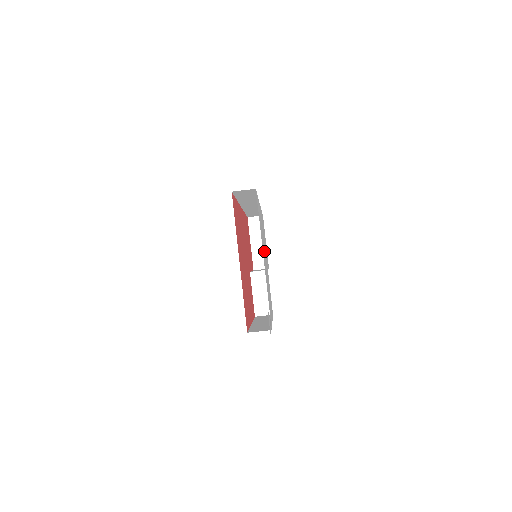
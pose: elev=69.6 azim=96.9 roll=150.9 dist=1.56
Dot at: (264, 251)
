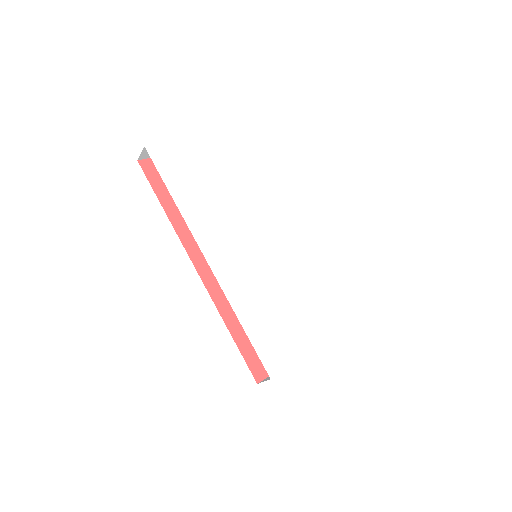
Dot at: (278, 286)
